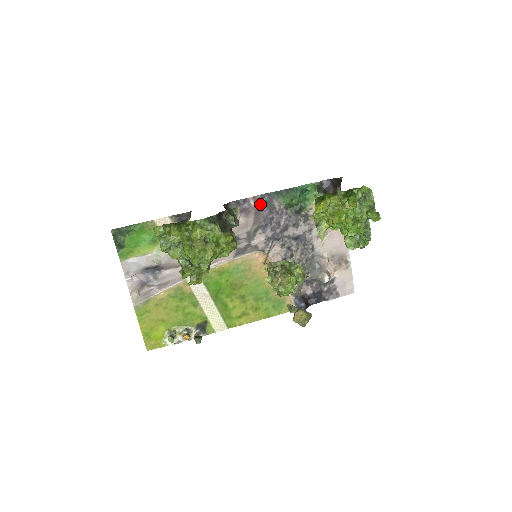
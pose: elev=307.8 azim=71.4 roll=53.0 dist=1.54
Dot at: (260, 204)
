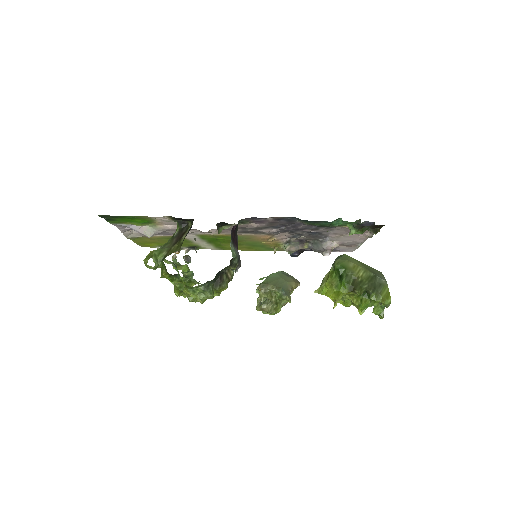
Dot at: (279, 219)
